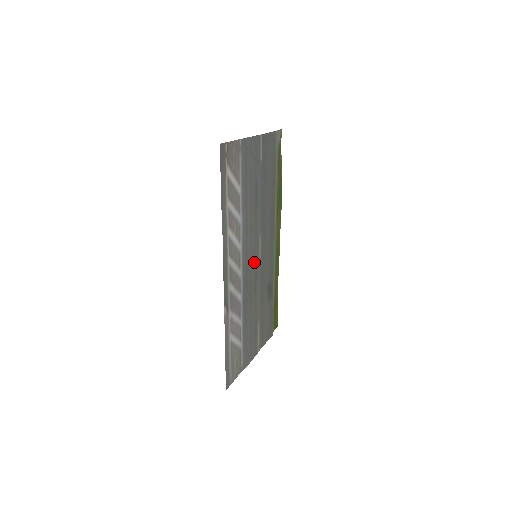
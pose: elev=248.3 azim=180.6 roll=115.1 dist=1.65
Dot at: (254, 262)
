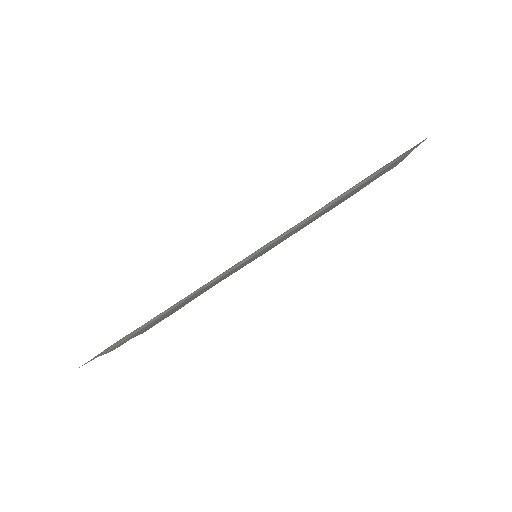
Dot at: (249, 260)
